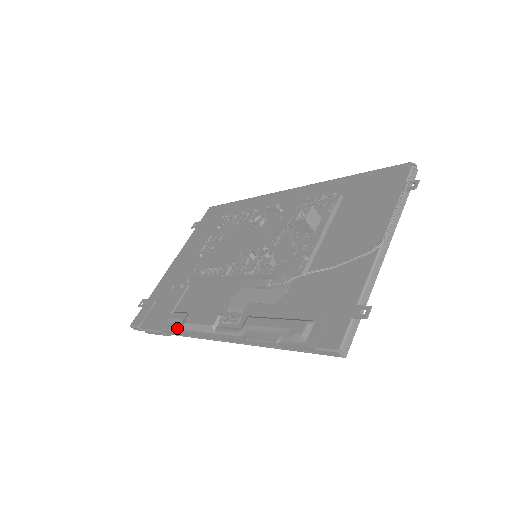
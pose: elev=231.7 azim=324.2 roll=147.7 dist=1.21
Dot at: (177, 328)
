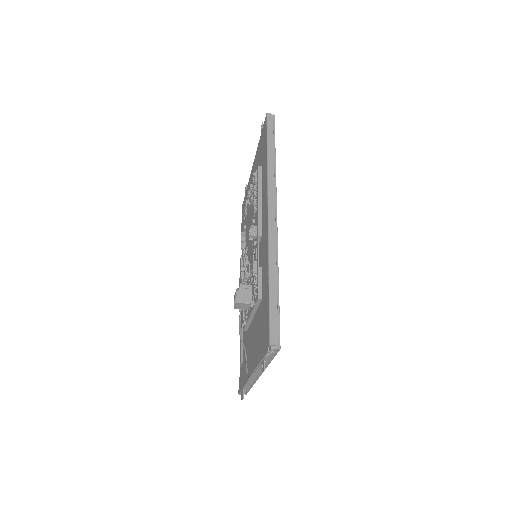
Dot at: occluded
